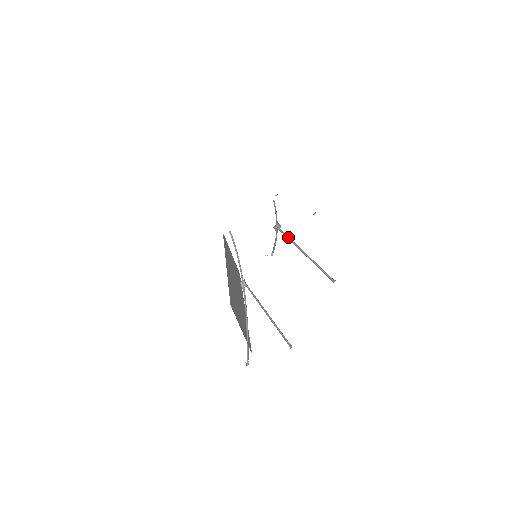
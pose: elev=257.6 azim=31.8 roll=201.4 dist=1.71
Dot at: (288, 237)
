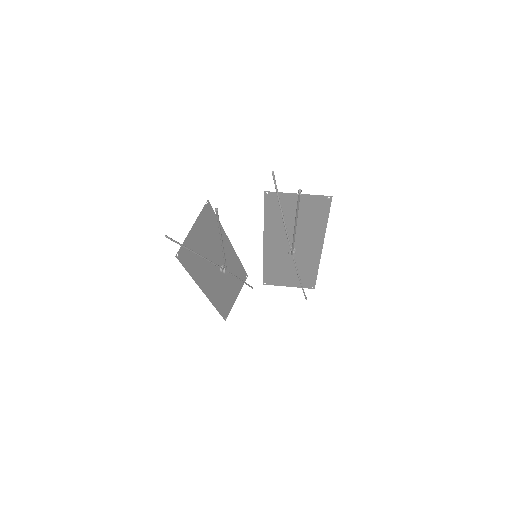
Dot at: occluded
